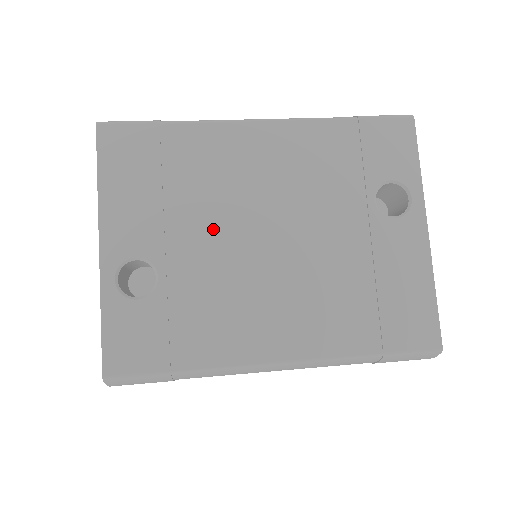
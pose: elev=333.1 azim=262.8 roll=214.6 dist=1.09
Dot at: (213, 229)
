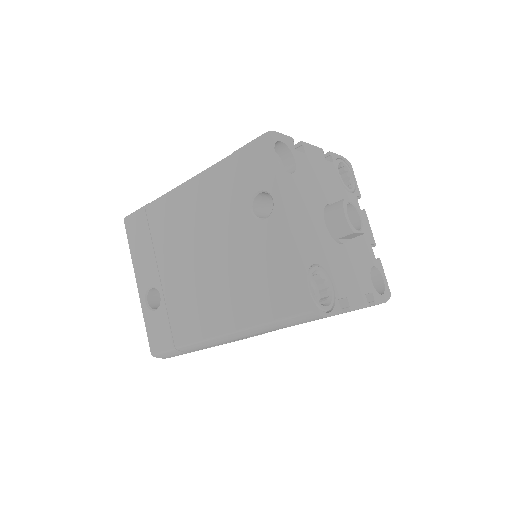
Dot at: (177, 261)
